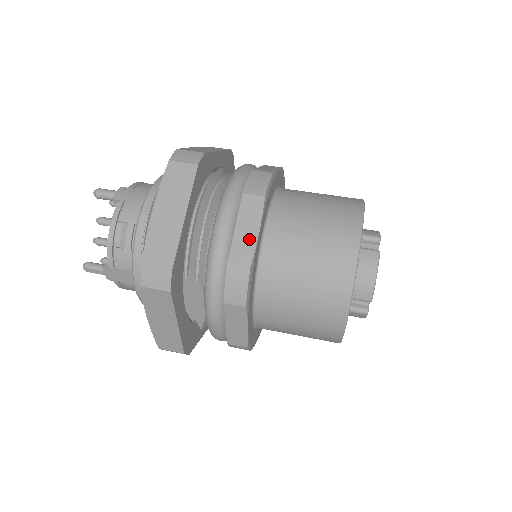
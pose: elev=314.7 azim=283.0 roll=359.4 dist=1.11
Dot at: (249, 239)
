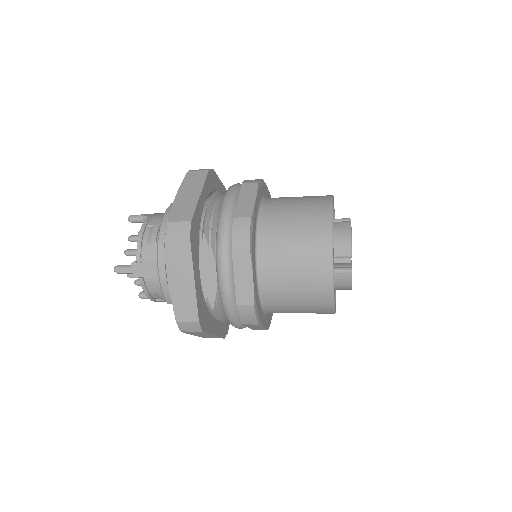
Dot at: (248, 204)
